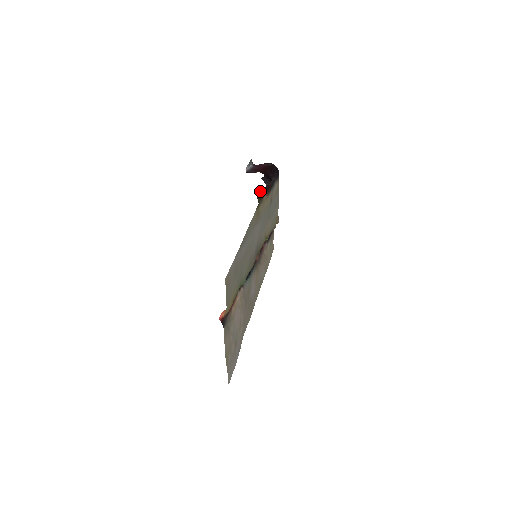
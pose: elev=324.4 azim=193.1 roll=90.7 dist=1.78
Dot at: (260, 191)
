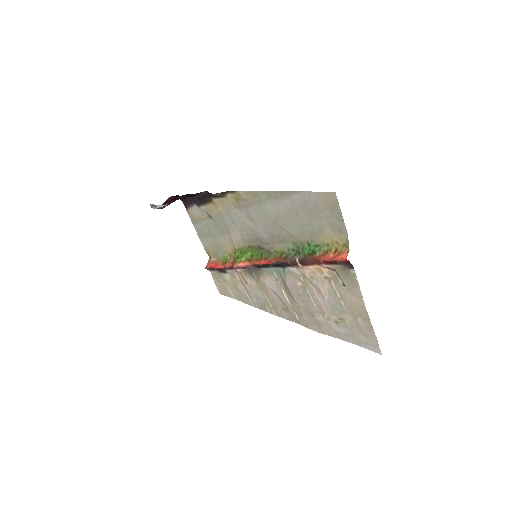
Dot at: occluded
